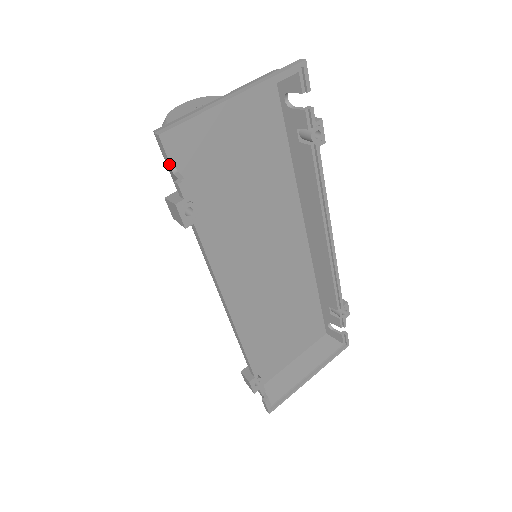
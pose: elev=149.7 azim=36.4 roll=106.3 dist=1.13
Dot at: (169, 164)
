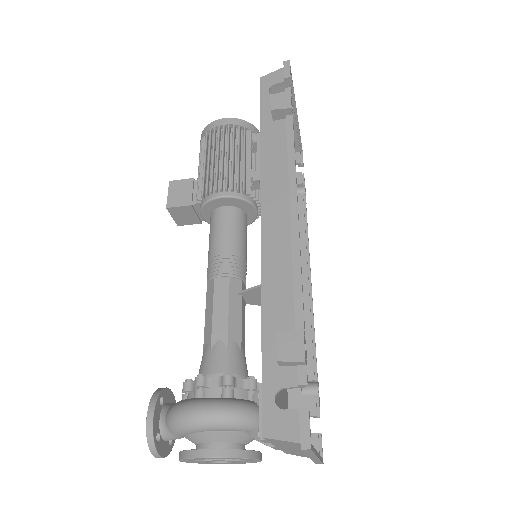
Dot at: (289, 76)
